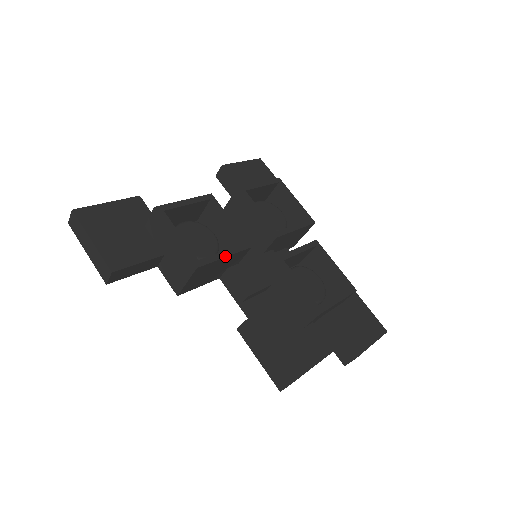
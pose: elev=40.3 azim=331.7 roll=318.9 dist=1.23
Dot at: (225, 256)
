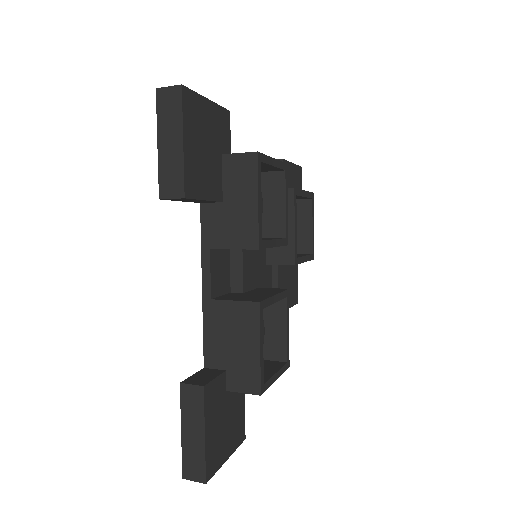
Dot at: occluded
